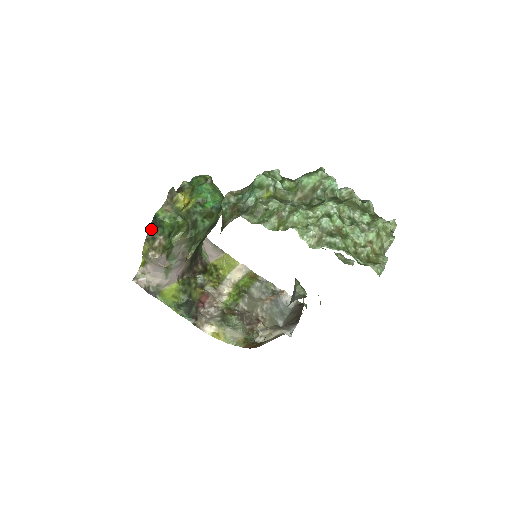
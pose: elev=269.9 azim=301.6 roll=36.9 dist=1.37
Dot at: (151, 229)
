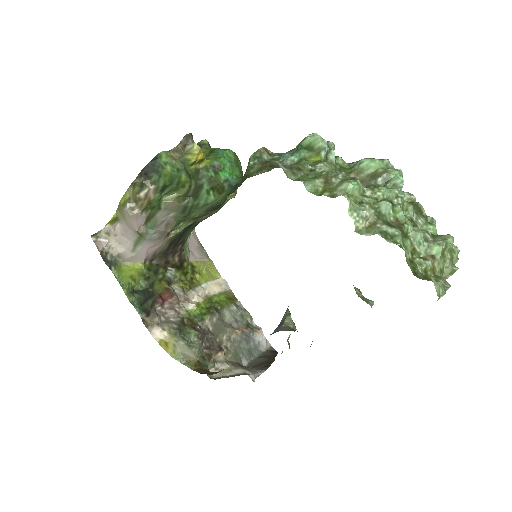
Dot at: (144, 171)
